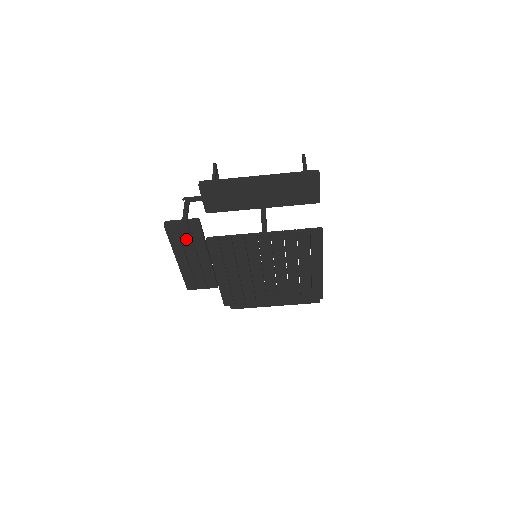
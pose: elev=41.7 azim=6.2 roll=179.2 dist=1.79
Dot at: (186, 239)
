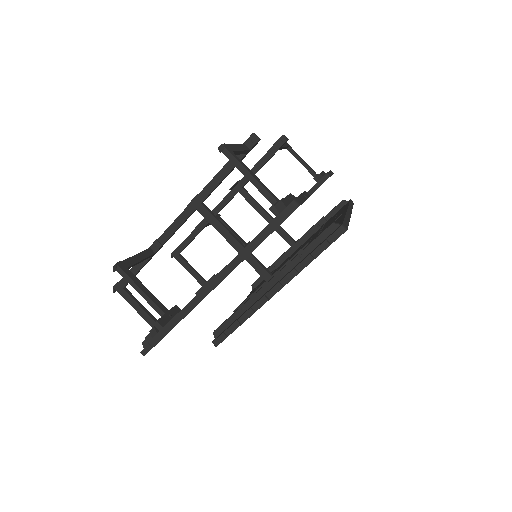
Dot at: occluded
